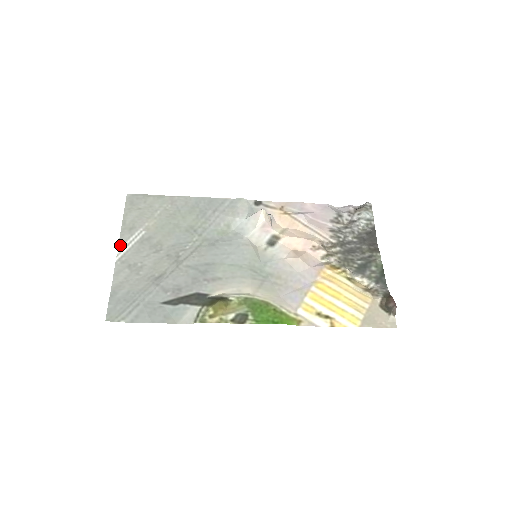
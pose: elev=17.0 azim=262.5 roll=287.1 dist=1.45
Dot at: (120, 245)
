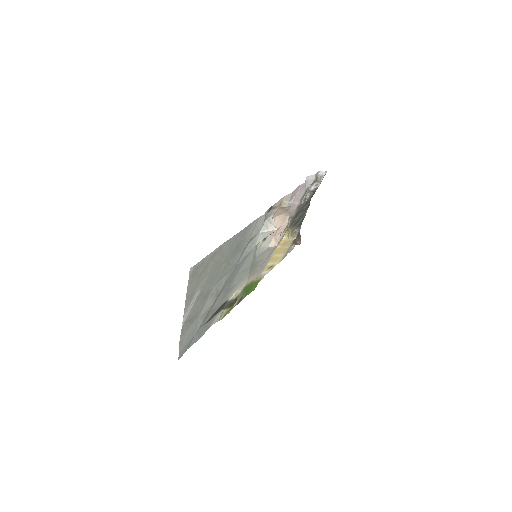
Dot at: (185, 314)
